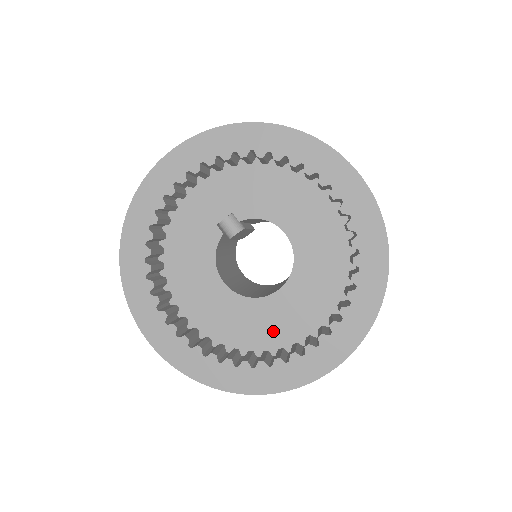
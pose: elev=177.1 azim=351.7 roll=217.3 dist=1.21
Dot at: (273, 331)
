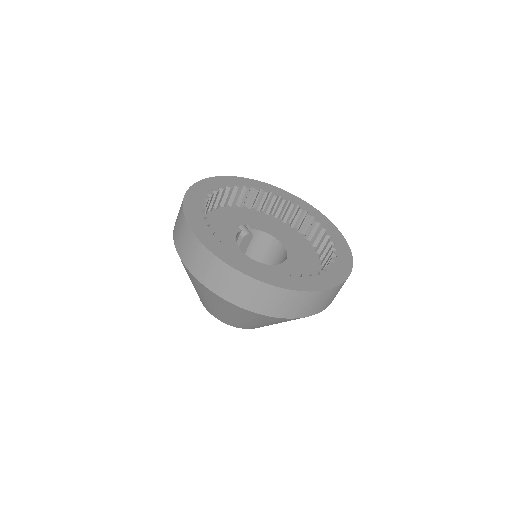
Dot at: occluded
